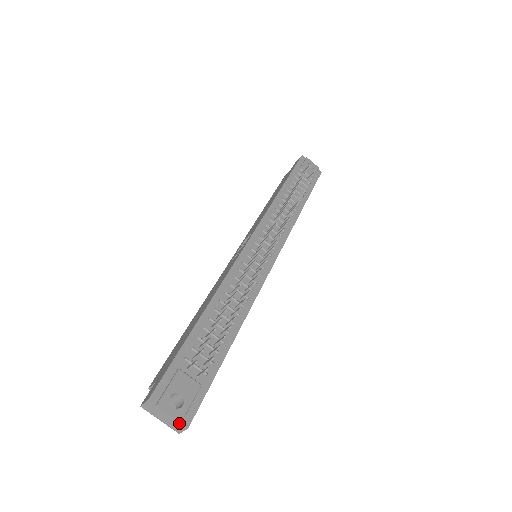
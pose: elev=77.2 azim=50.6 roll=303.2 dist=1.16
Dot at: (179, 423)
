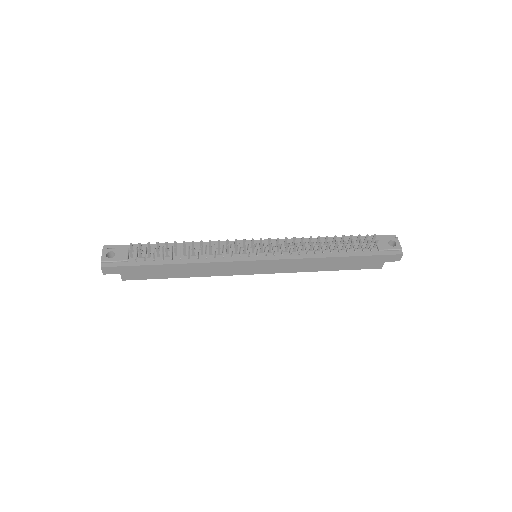
Dot at: (101, 263)
